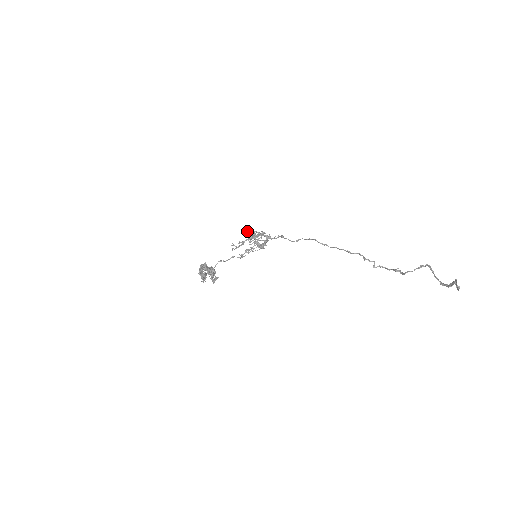
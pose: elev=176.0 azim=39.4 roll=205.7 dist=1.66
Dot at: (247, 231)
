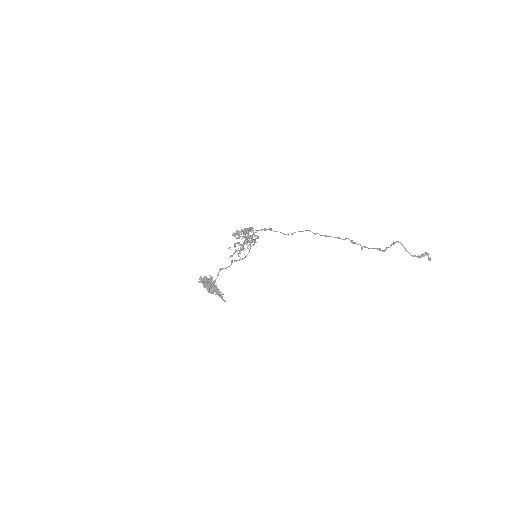
Dot at: (247, 232)
